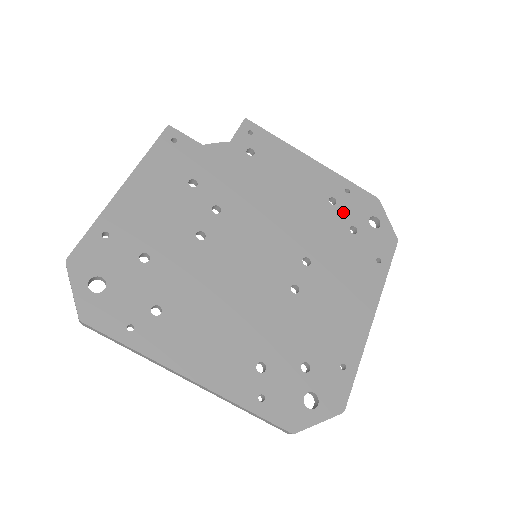
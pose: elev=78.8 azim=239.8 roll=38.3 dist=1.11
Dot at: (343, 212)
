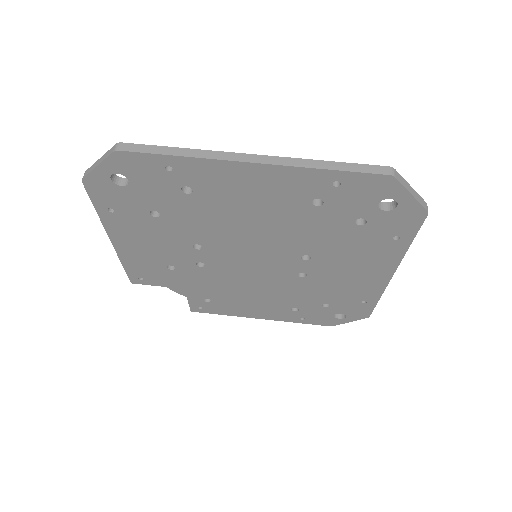
Dot at: occluded
